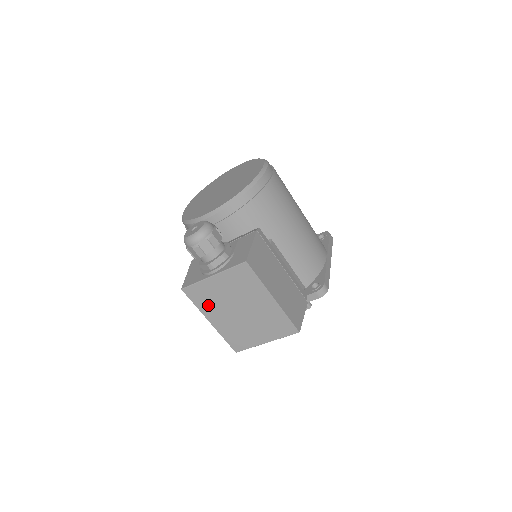
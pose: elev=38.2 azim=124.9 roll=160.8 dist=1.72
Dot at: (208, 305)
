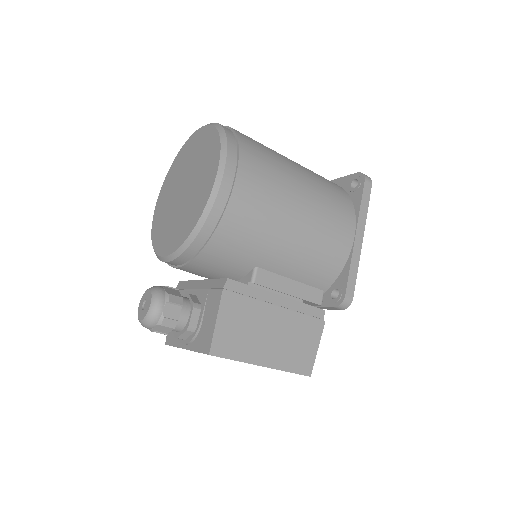
Dot at: occluded
